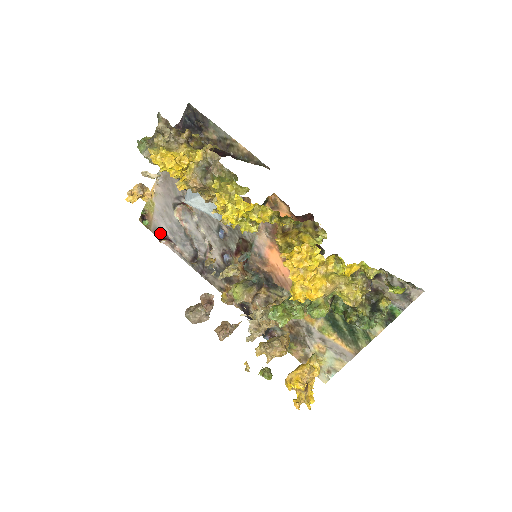
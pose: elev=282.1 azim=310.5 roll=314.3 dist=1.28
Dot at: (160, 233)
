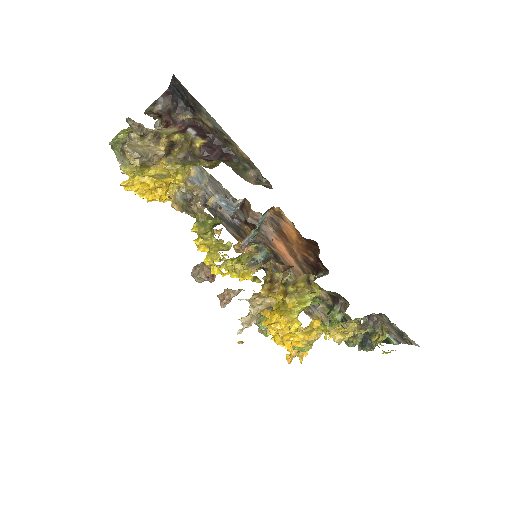
Dot at: occluded
